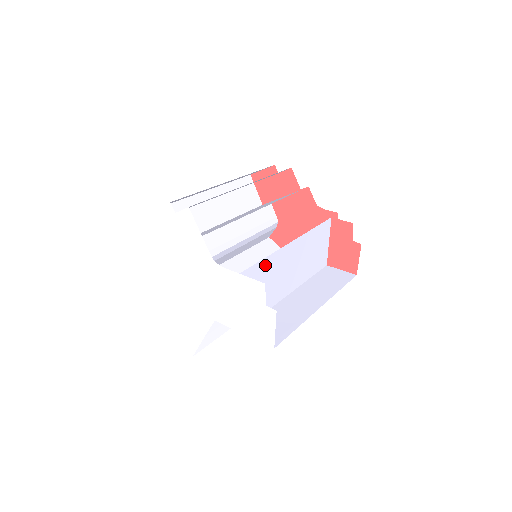
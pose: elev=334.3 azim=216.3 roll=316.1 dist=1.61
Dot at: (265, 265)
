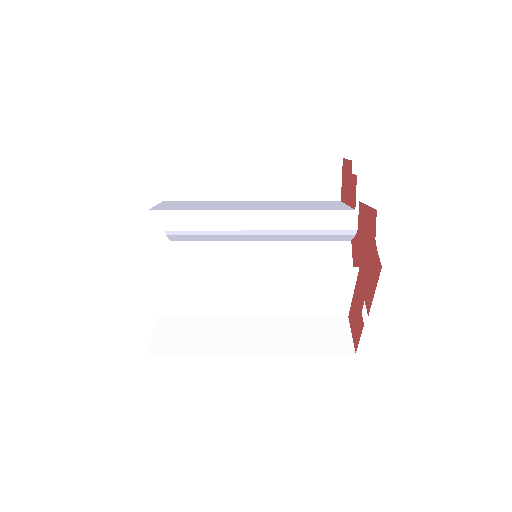
Dot at: (195, 274)
